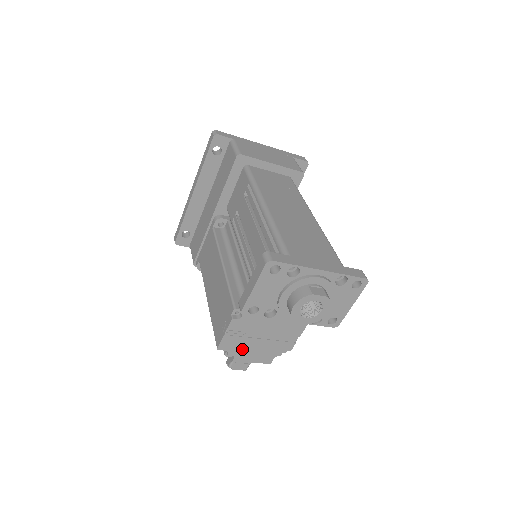
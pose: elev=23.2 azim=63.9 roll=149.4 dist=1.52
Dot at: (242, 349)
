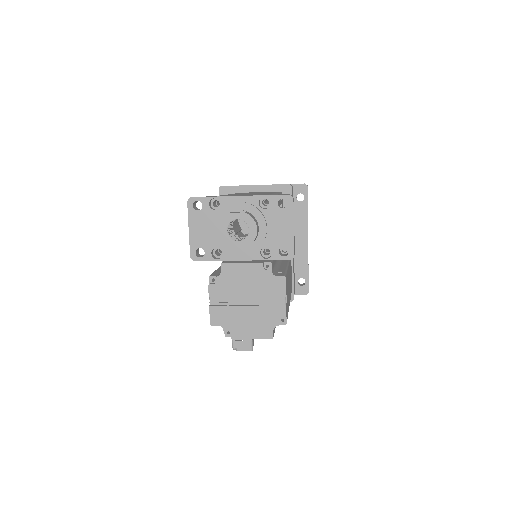
Dot at: (234, 322)
